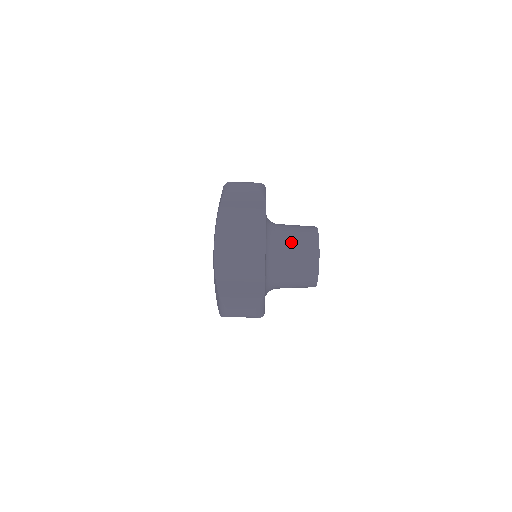
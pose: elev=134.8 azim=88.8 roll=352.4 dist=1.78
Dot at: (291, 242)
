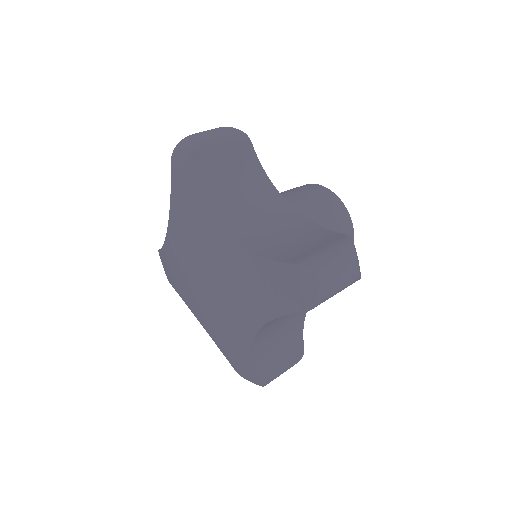
Dot at: (298, 196)
